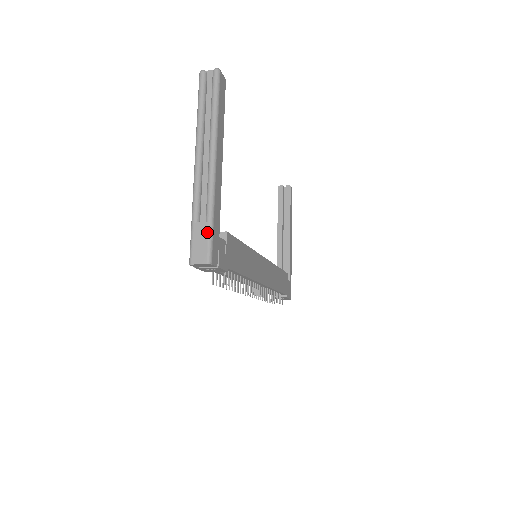
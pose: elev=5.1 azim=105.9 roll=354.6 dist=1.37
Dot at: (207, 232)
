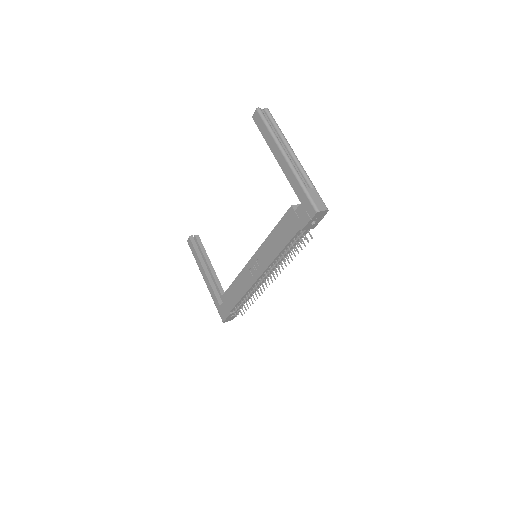
Dot at: (317, 193)
